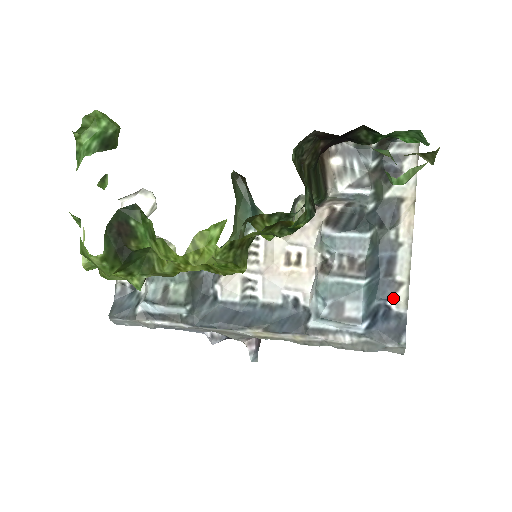
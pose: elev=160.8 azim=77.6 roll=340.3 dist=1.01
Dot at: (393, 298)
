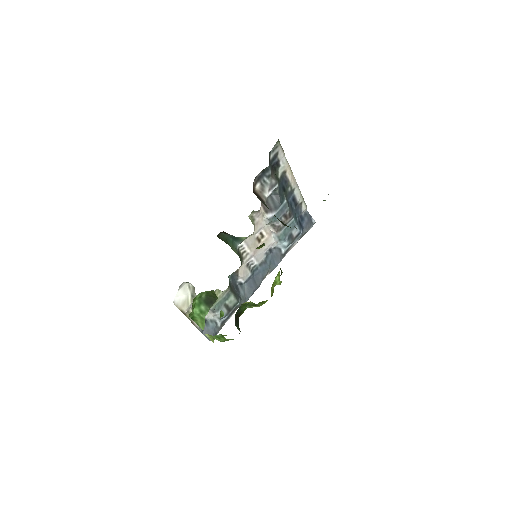
Dot at: (302, 211)
